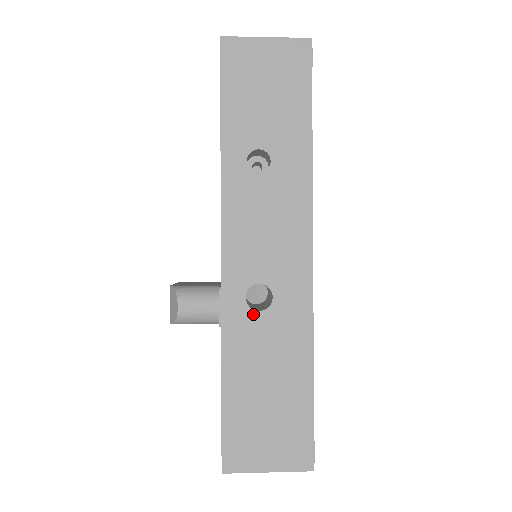
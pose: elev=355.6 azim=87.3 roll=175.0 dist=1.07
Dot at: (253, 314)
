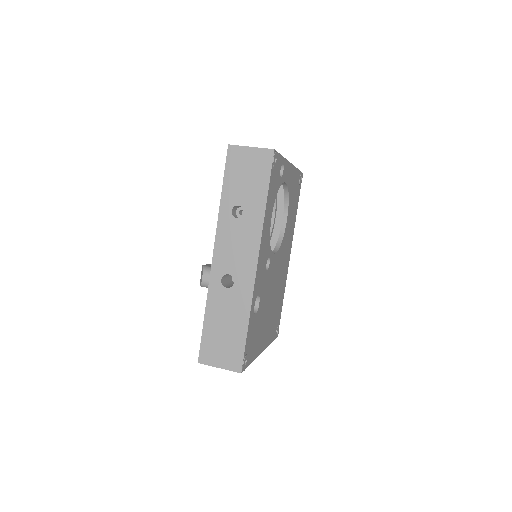
Dot at: (223, 289)
